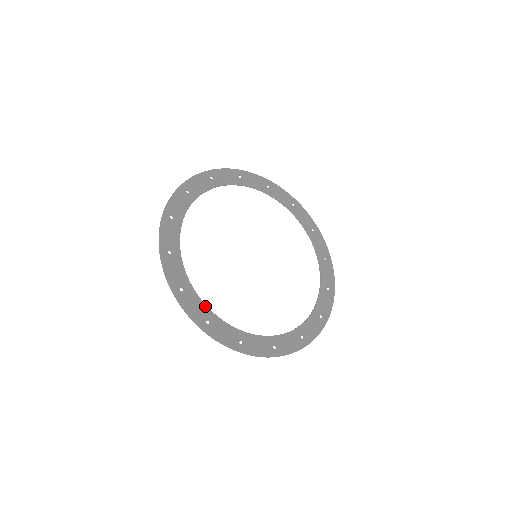
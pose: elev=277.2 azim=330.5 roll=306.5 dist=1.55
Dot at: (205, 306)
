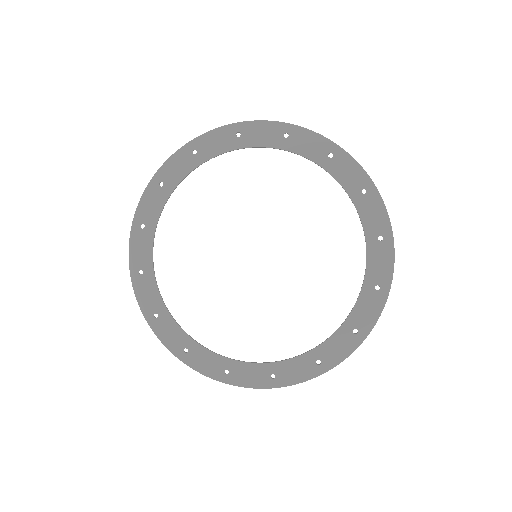
Dot at: (217, 356)
